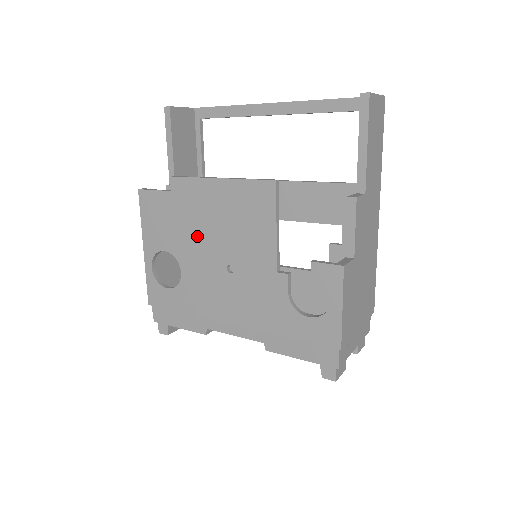
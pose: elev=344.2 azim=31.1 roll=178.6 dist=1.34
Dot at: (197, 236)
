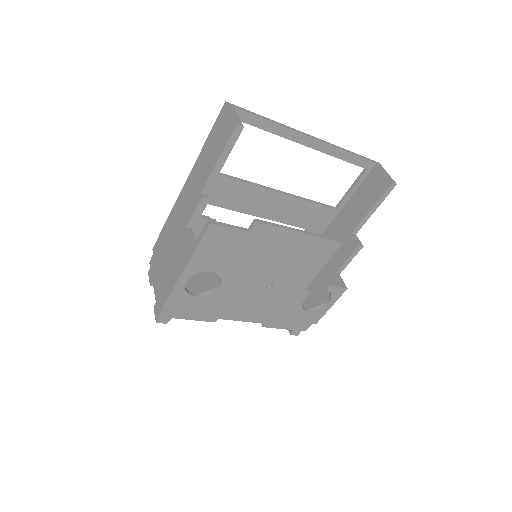
Dot at: (254, 265)
